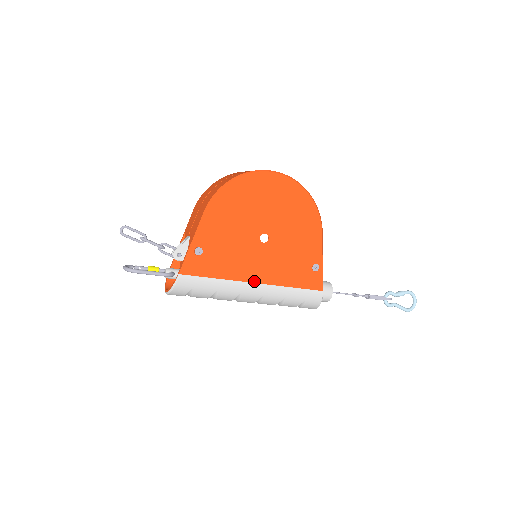
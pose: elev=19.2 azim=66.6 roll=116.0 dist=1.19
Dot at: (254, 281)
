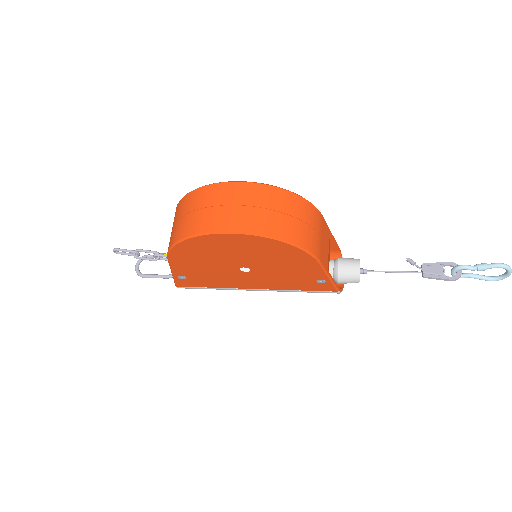
Dot at: (251, 288)
